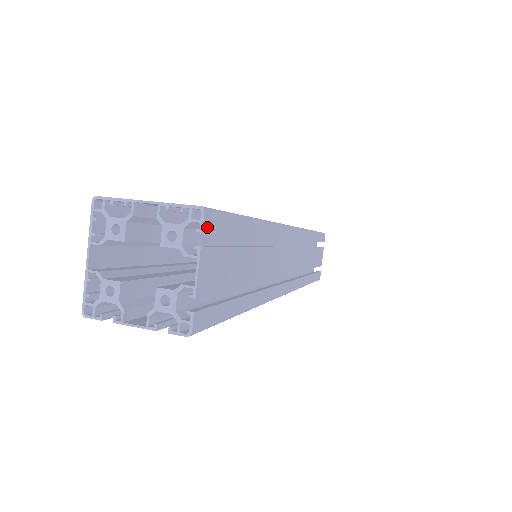
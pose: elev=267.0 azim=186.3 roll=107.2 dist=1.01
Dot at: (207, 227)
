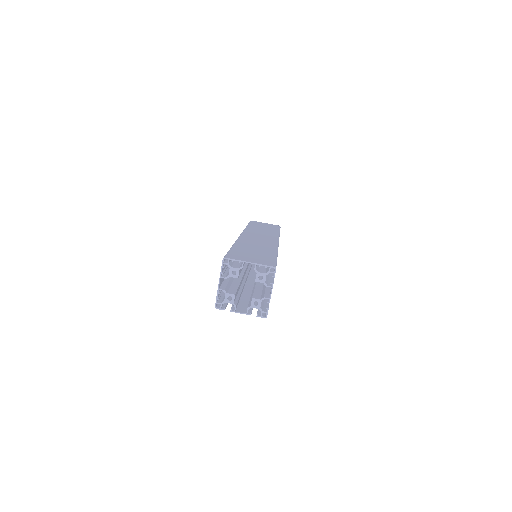
Dot at: occluded
